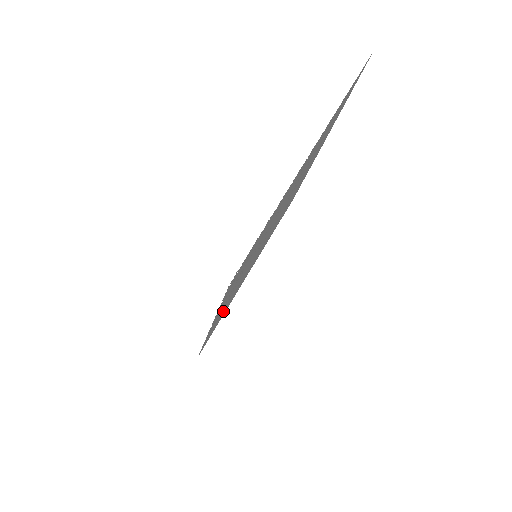
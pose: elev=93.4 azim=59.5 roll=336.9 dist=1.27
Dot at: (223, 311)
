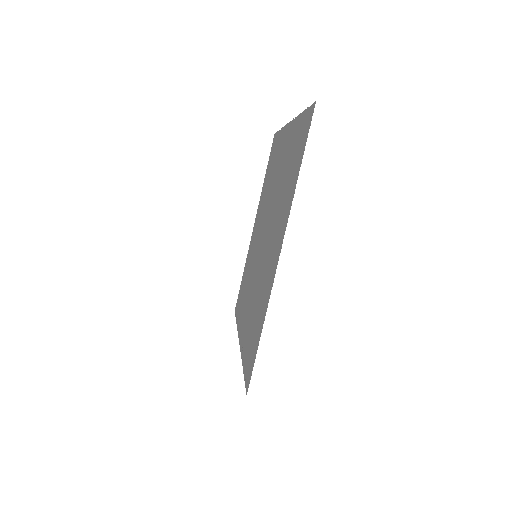
Dot at: (243, 296)
